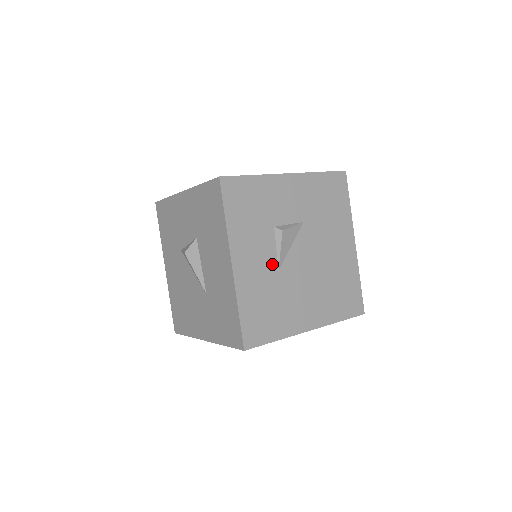
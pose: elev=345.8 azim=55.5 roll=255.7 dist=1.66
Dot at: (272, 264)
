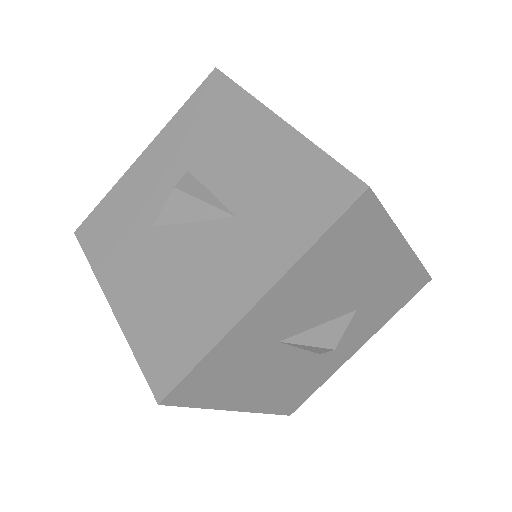
Dot at: occluded
